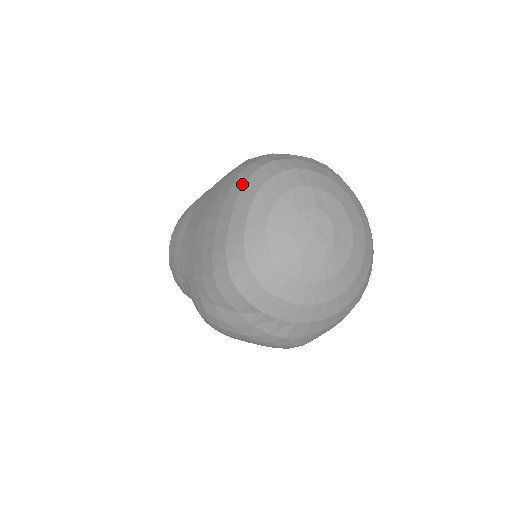
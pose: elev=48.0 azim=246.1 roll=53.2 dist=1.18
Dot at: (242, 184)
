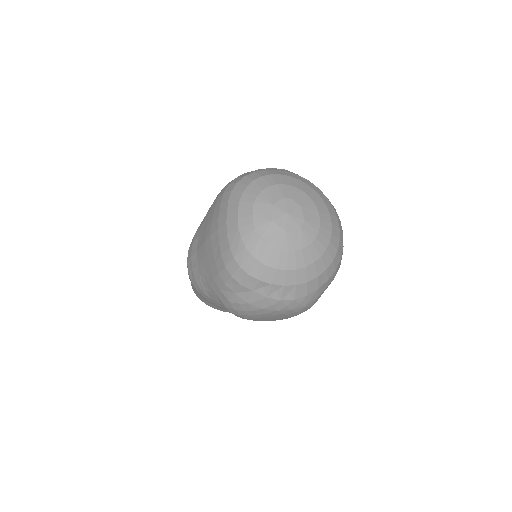
Dot at: (227, 199)
